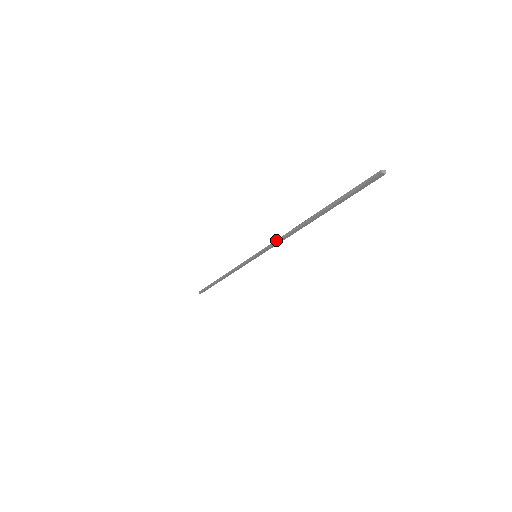
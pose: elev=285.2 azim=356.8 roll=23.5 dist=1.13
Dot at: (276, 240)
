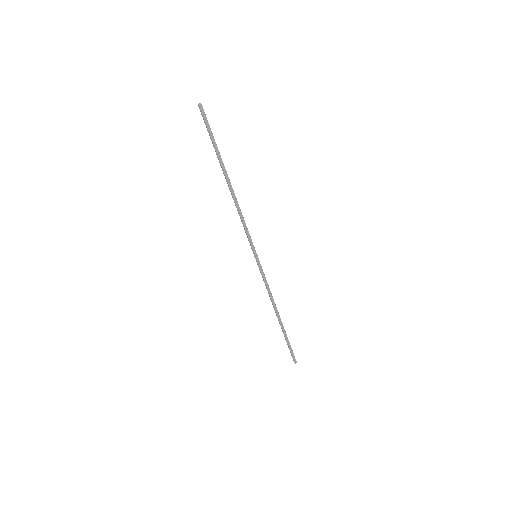
Dot at: occluded
